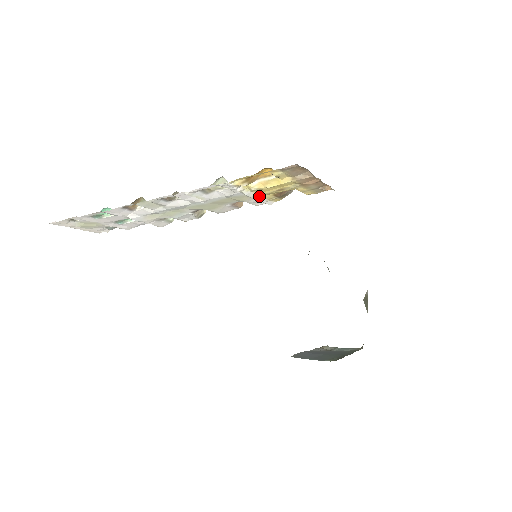
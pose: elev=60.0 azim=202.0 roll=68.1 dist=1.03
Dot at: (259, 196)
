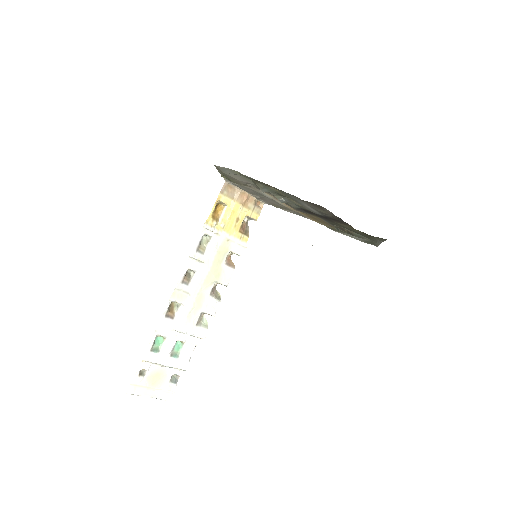
Dot at: (232, 236)
